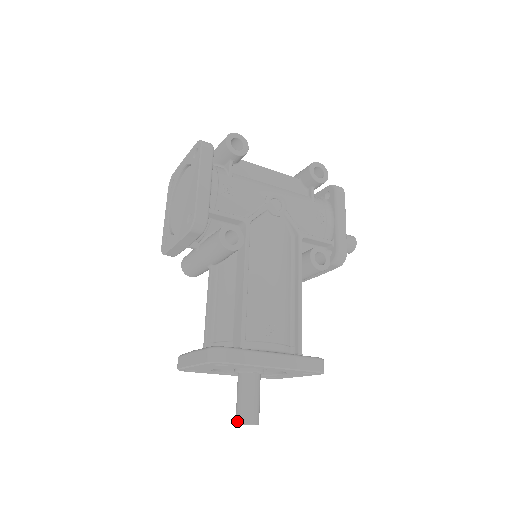
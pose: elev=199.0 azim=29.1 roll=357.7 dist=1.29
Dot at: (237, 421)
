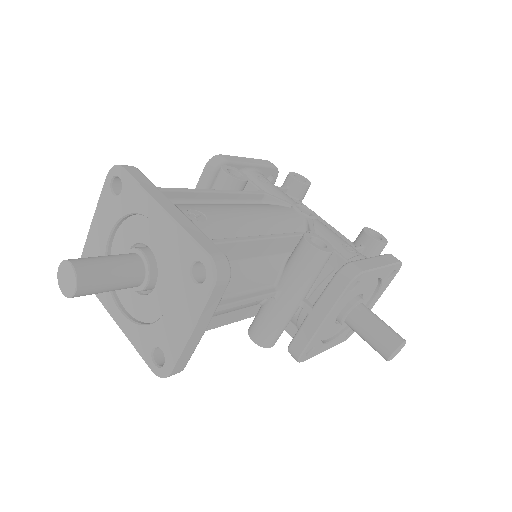
Dot at: (63, 265)
